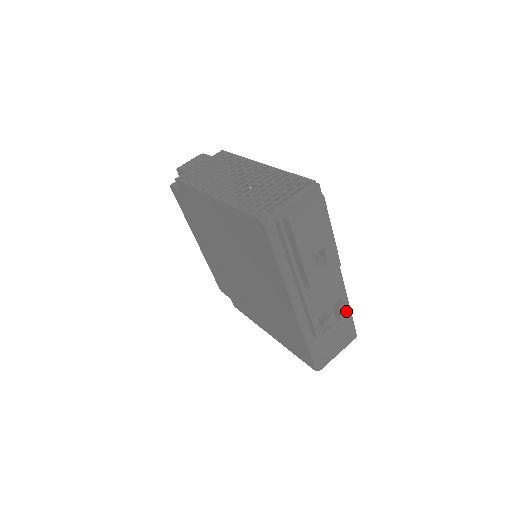
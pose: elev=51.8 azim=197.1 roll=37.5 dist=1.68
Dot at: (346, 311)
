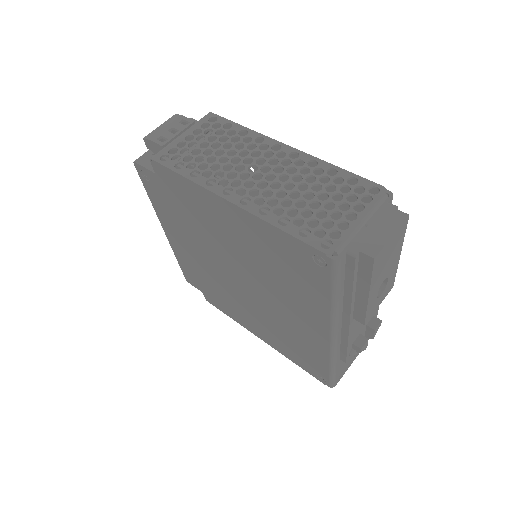
Dot at: occluded
